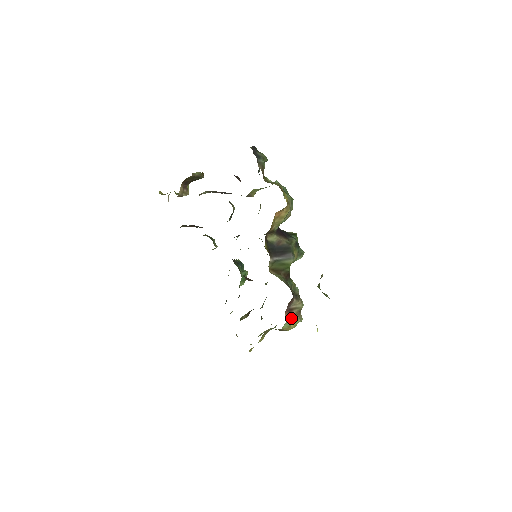
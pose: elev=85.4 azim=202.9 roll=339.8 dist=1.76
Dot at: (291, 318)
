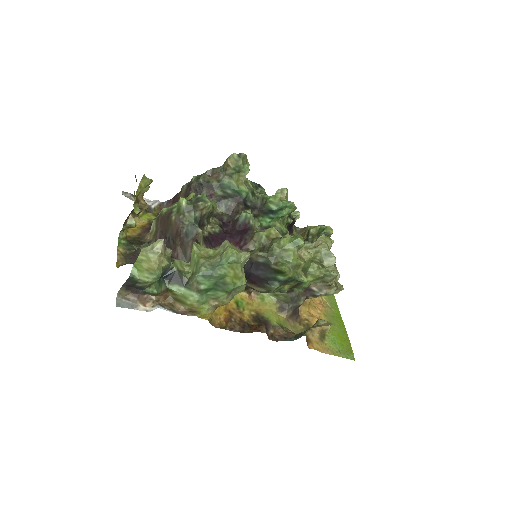
Dot at: occluded
